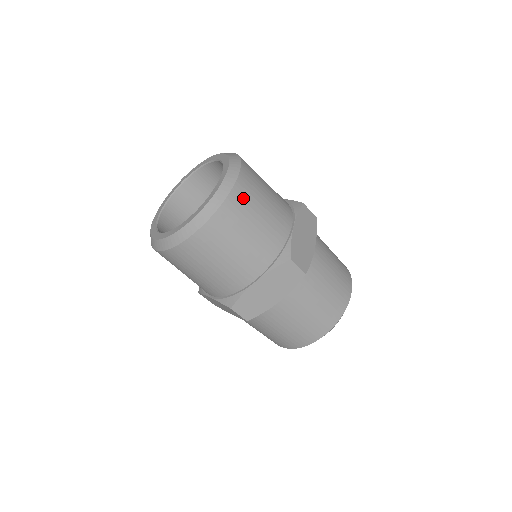
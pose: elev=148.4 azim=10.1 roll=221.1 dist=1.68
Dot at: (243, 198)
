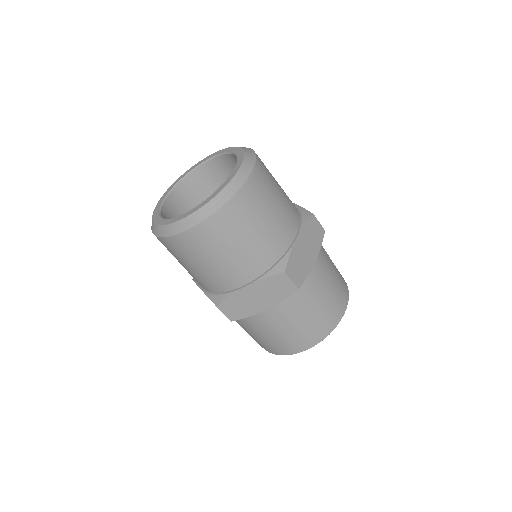
Dot at: occluded
